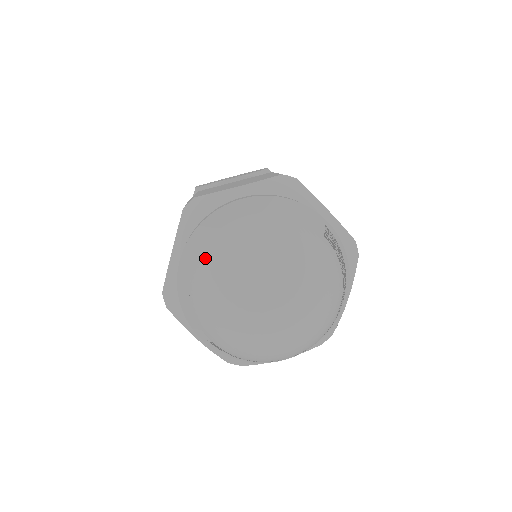
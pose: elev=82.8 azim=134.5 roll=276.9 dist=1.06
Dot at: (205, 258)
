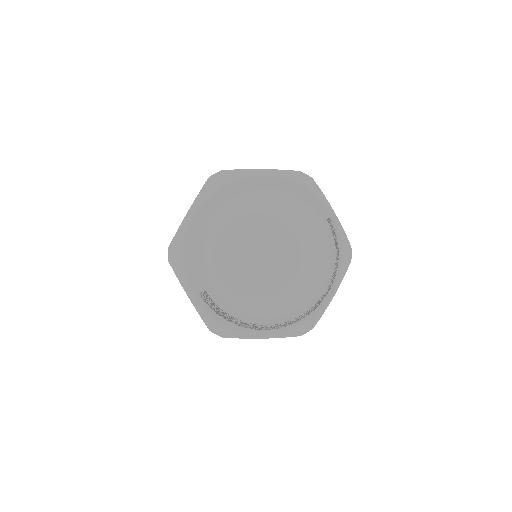
Dot at: (221, 208)
